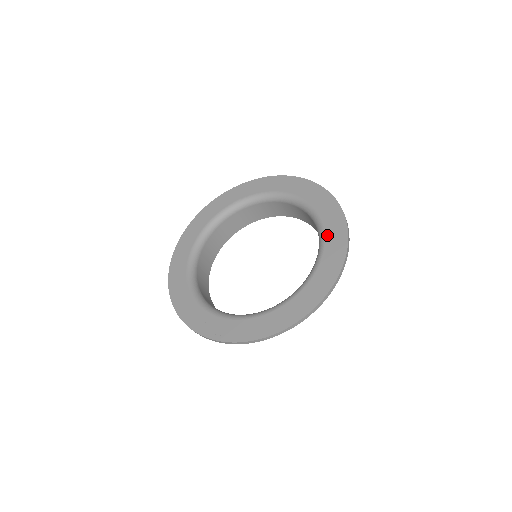
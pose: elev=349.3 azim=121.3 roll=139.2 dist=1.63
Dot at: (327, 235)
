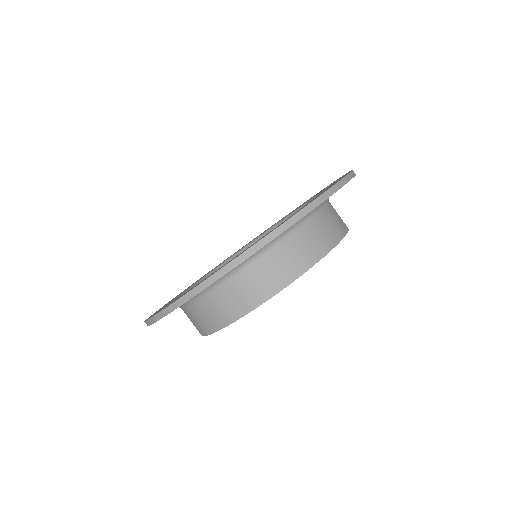
Dot at: occluded
